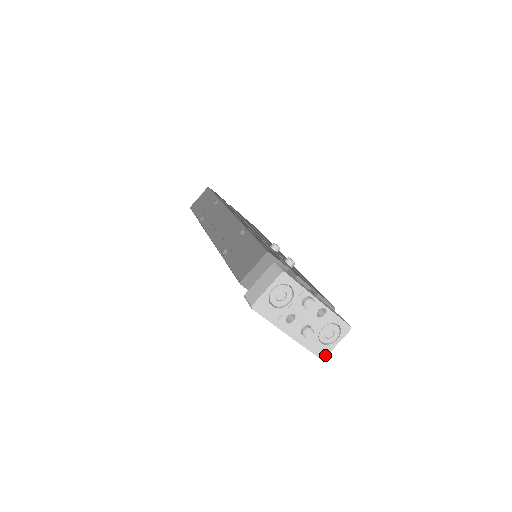
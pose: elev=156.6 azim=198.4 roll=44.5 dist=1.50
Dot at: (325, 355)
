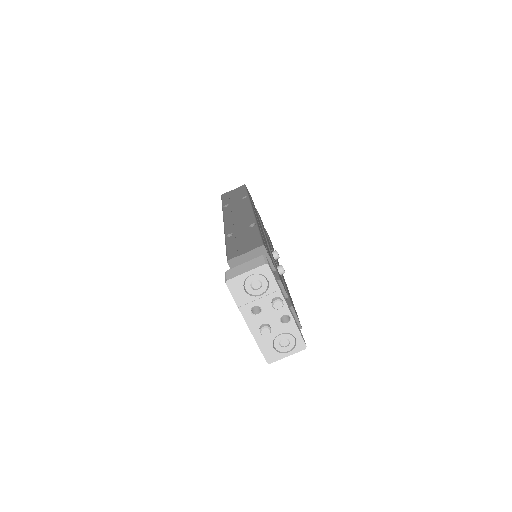
Dot at: (272, 361)
